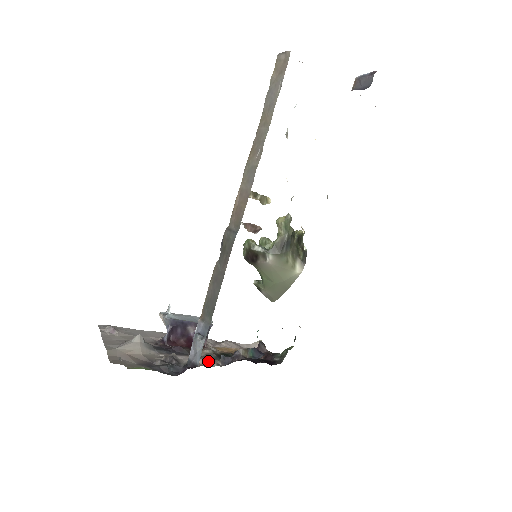
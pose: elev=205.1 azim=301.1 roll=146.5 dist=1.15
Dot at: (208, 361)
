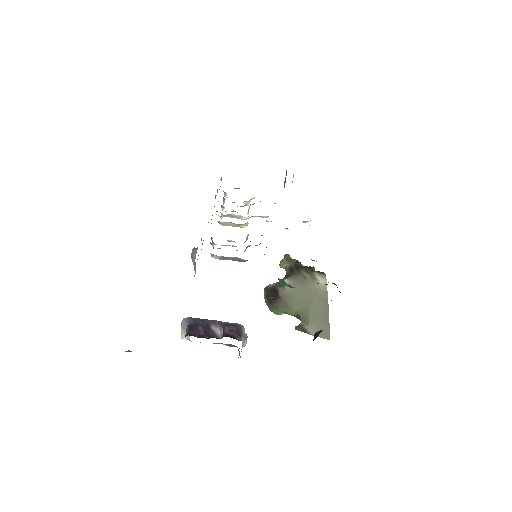
Dot at: occluded
